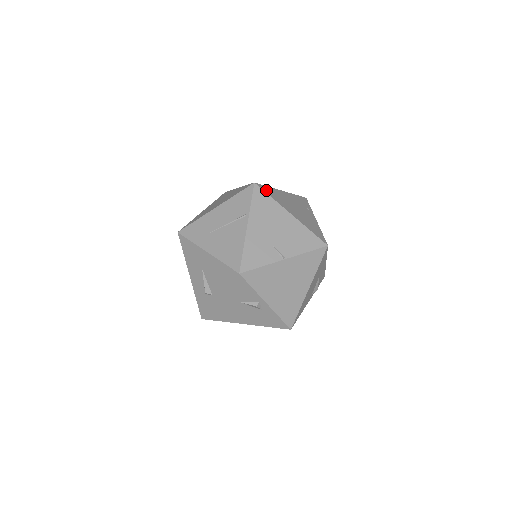
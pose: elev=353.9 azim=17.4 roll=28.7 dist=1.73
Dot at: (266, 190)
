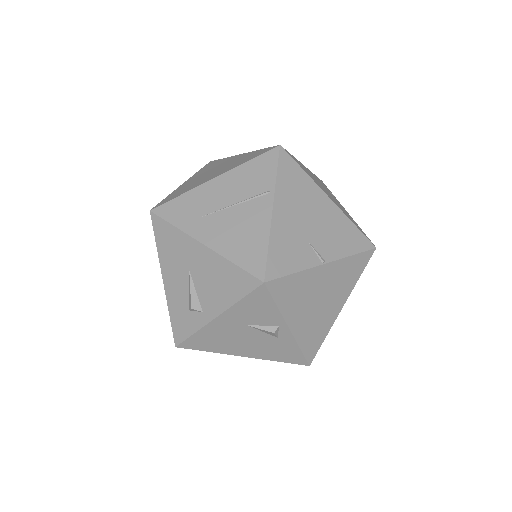
Dot at: (294, 159)
